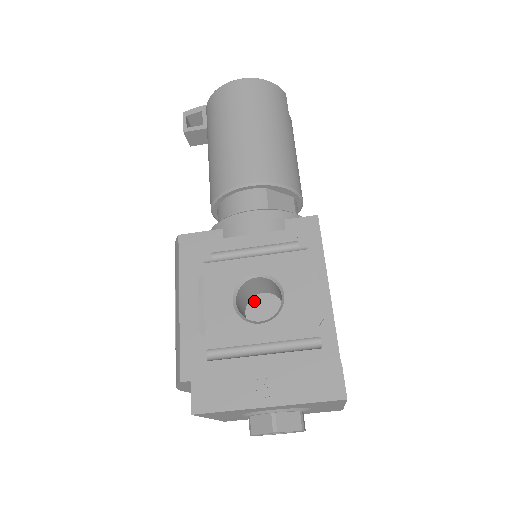
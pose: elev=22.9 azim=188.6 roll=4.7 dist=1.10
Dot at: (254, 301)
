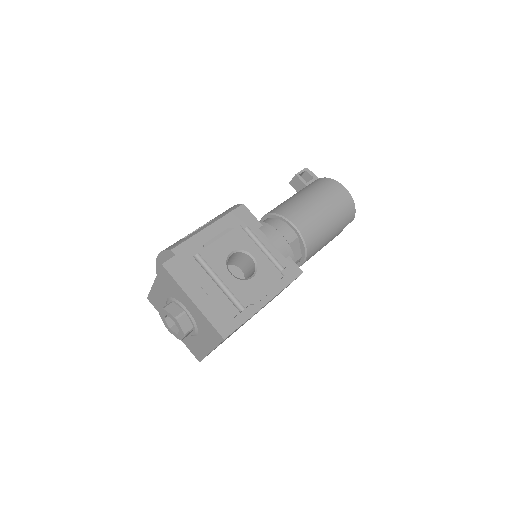
Dot at: (234, 268)
